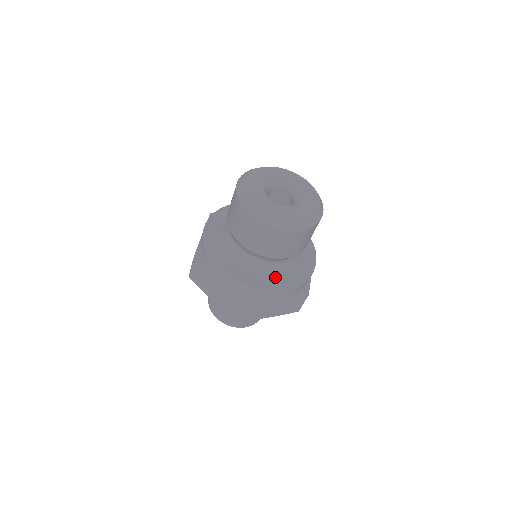
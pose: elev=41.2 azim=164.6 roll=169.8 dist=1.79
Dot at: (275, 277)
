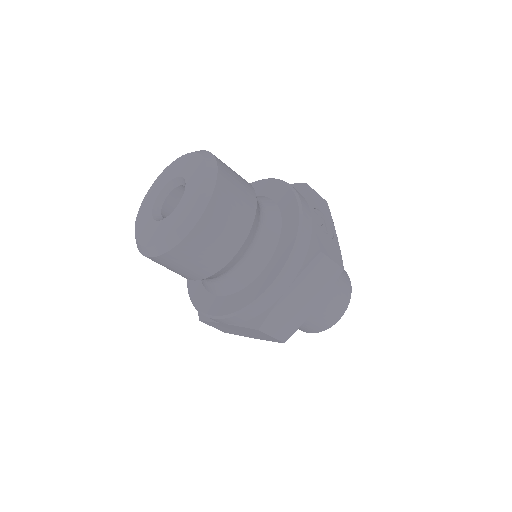
Dot at: (262, 272)
